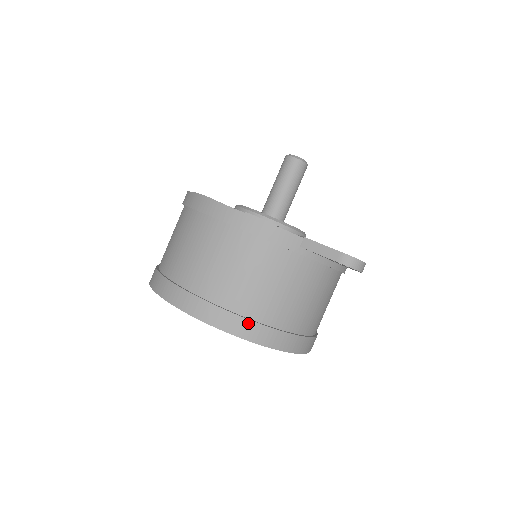
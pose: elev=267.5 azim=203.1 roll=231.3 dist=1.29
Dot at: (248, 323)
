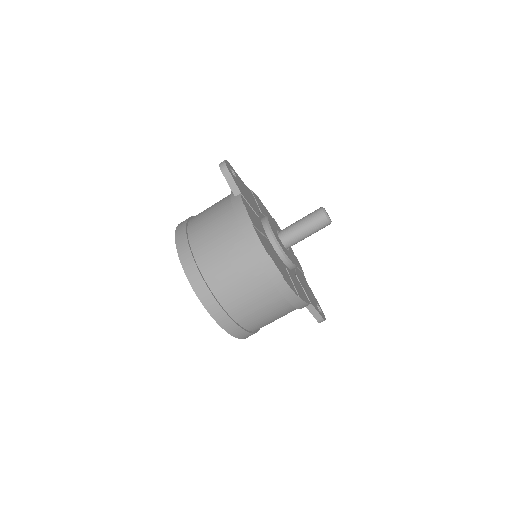
Dot at: occluded
